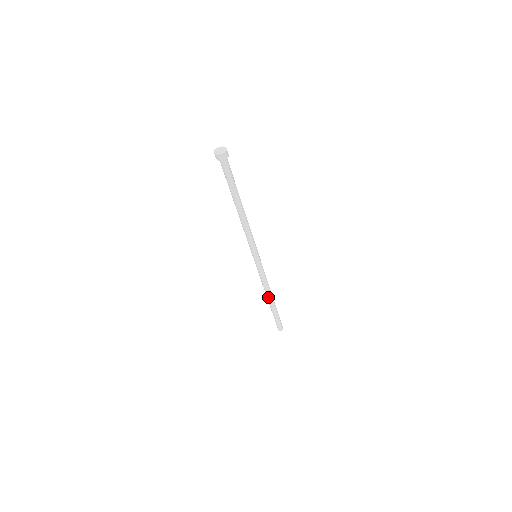
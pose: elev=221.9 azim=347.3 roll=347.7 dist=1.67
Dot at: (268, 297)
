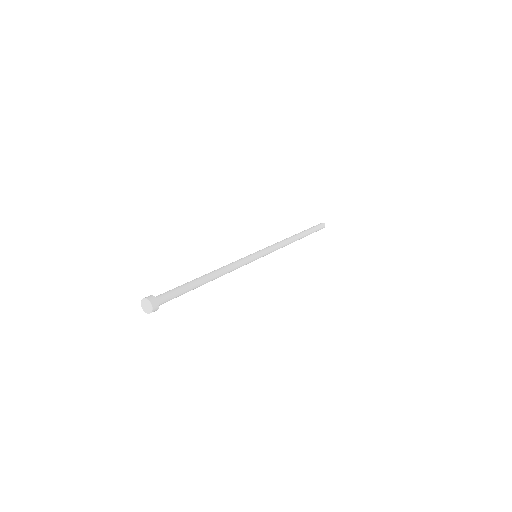
Dot at: occluded
